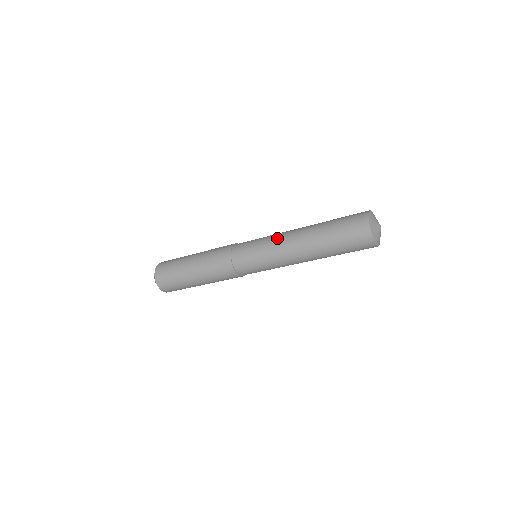
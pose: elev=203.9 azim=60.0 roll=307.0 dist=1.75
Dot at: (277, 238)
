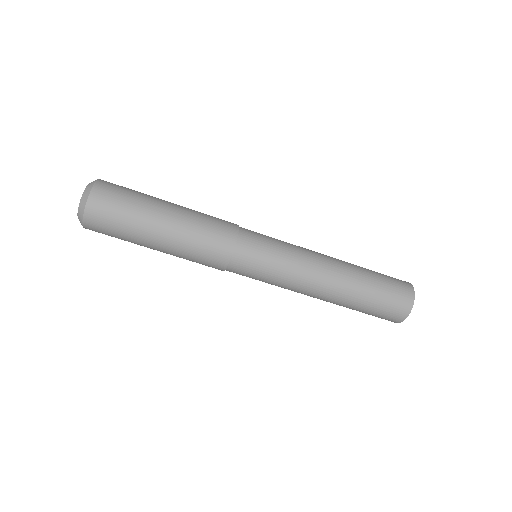
Dot at: (306, 251)
